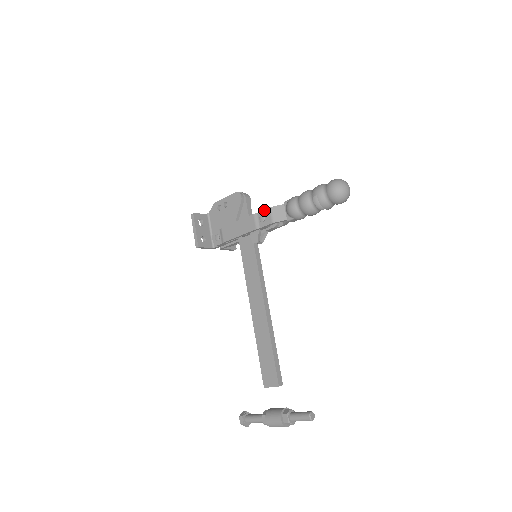
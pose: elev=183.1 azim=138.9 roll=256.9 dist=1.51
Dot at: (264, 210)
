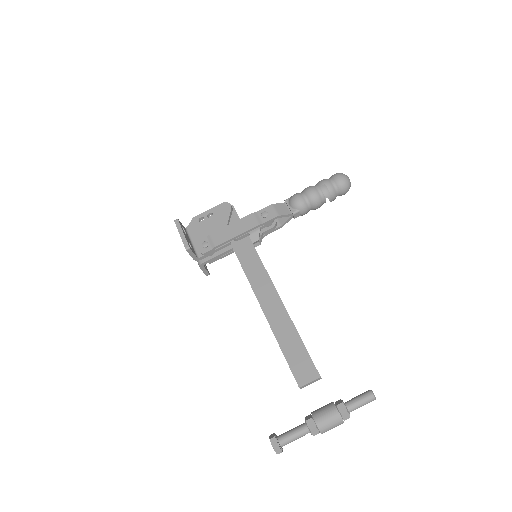
Dot at: (265, 207)
